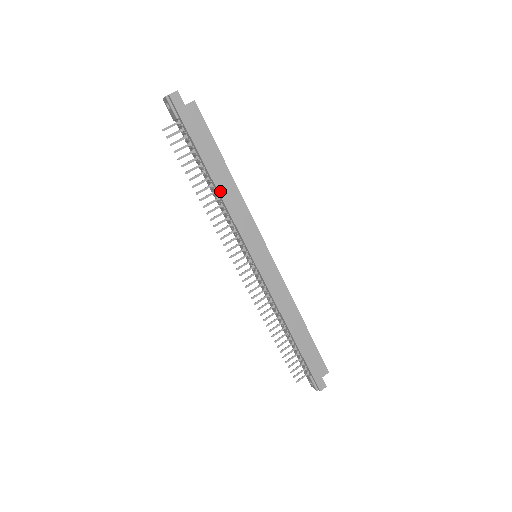
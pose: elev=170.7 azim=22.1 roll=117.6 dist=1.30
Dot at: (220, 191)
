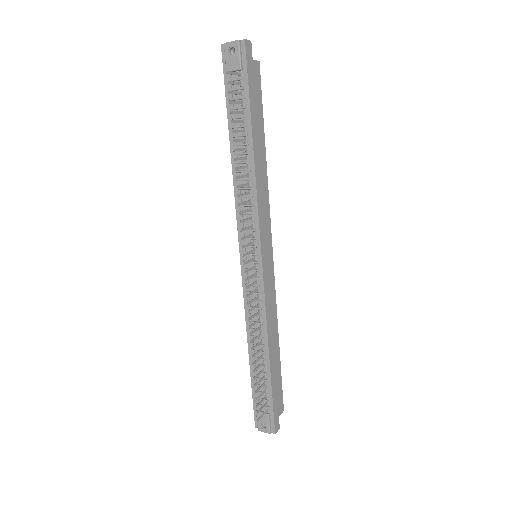
Dot at: (256, 167)
